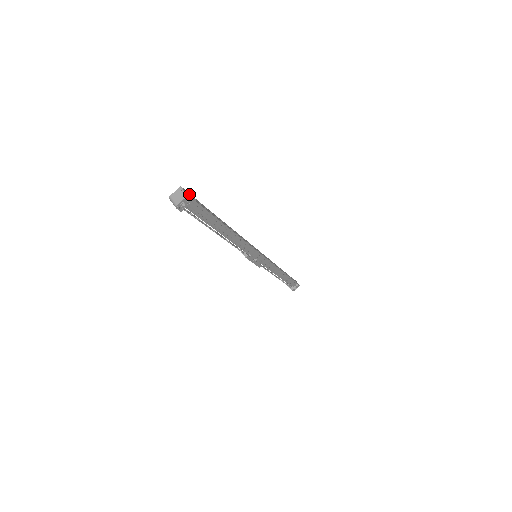
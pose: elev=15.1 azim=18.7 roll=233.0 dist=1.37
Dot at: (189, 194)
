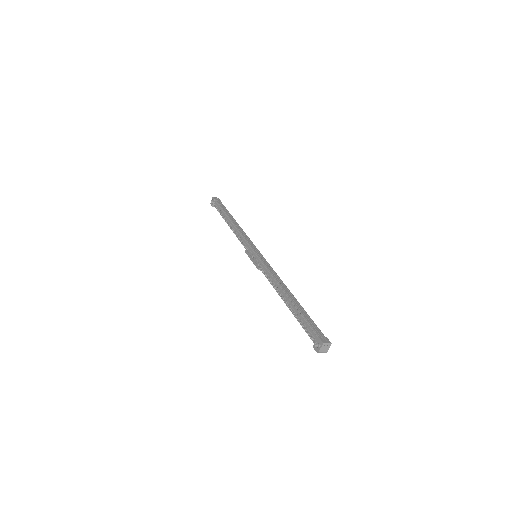
Dot at: (320, 336)
